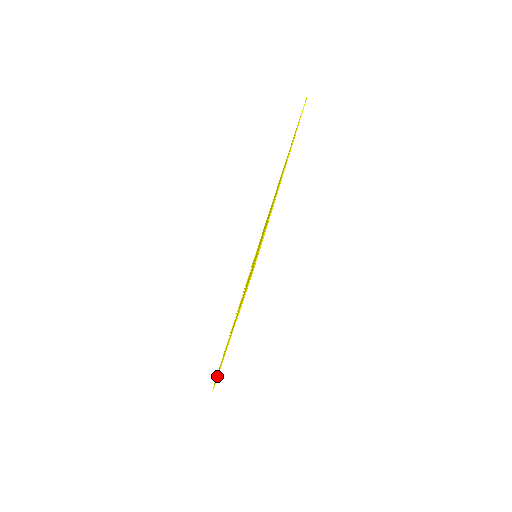
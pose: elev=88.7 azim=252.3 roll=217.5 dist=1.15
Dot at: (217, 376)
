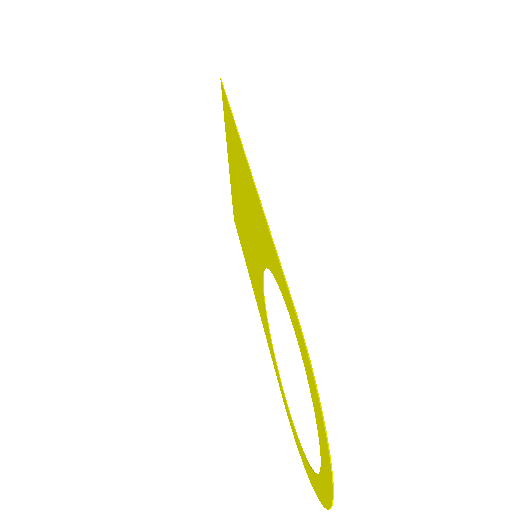
Dot at: (281, 271)
